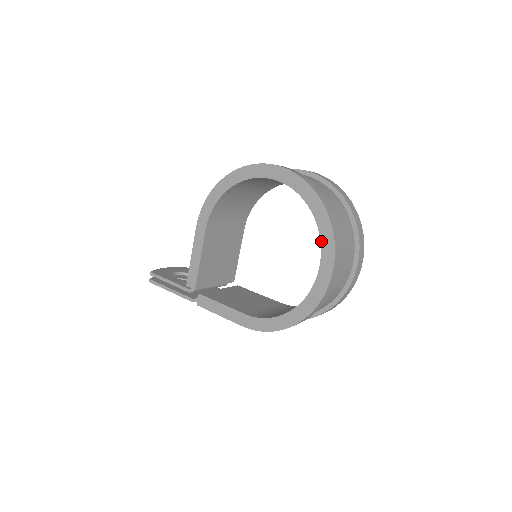
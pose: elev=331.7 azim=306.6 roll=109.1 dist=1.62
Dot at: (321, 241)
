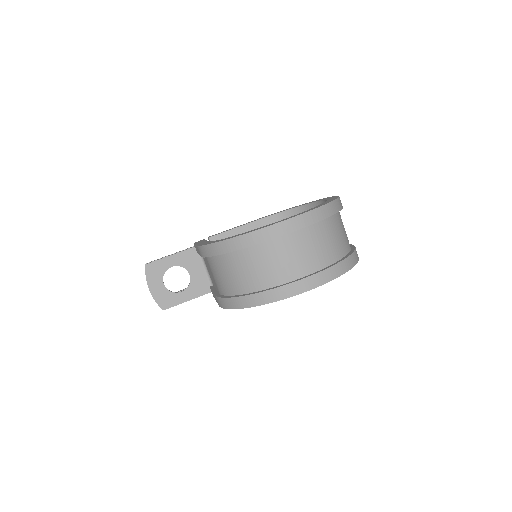
Dot at: occluded
